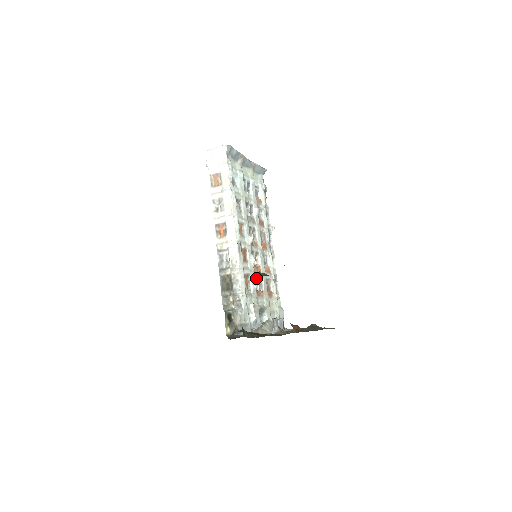
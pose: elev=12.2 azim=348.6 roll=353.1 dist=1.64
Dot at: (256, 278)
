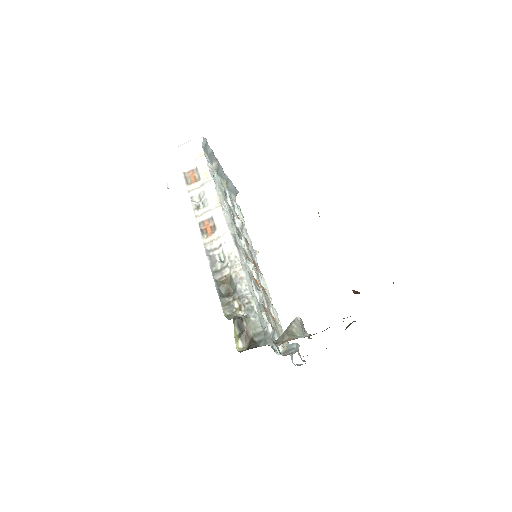
Dot at: occluded
